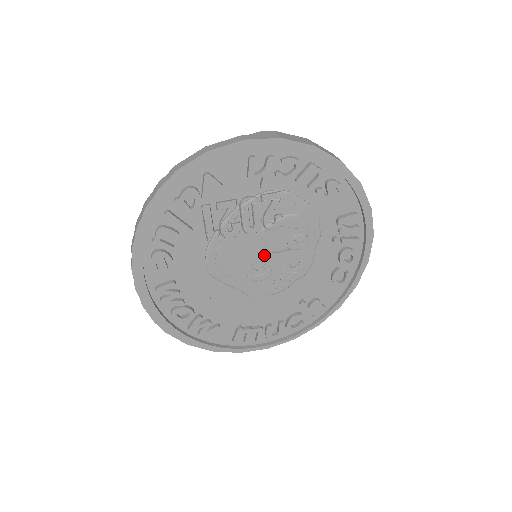
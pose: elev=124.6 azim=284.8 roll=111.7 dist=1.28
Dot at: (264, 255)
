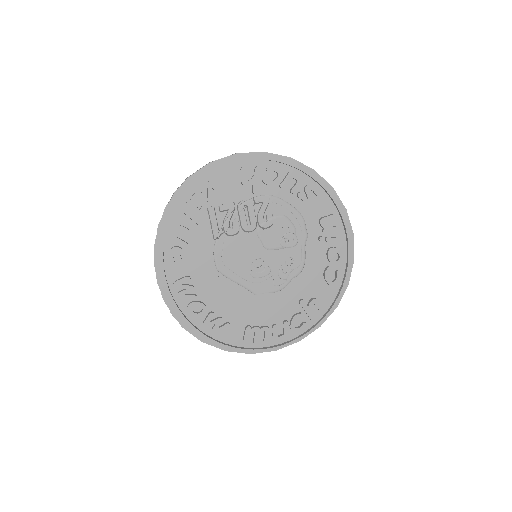
Dot at: (262, 253)
